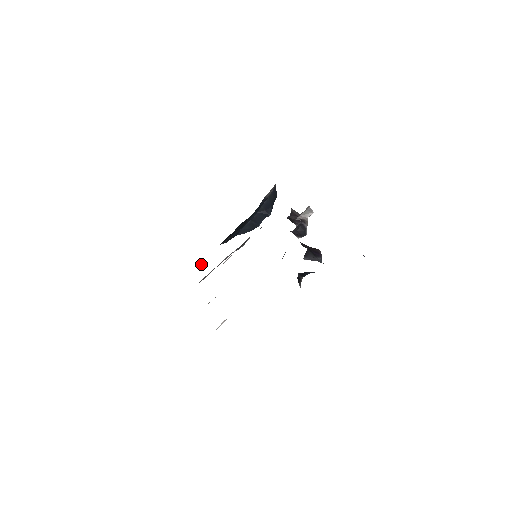
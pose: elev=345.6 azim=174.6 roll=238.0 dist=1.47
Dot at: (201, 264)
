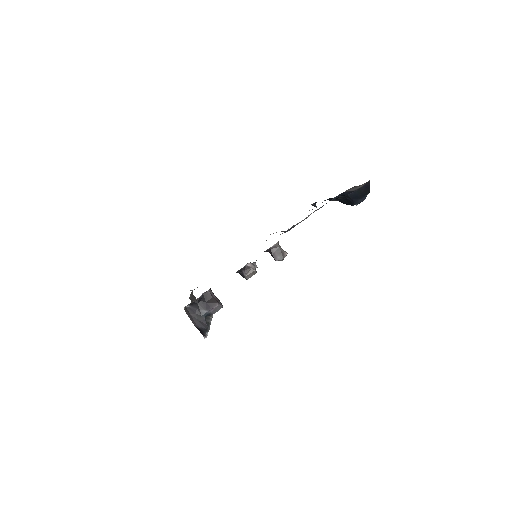
Dot at: (313, 204)
